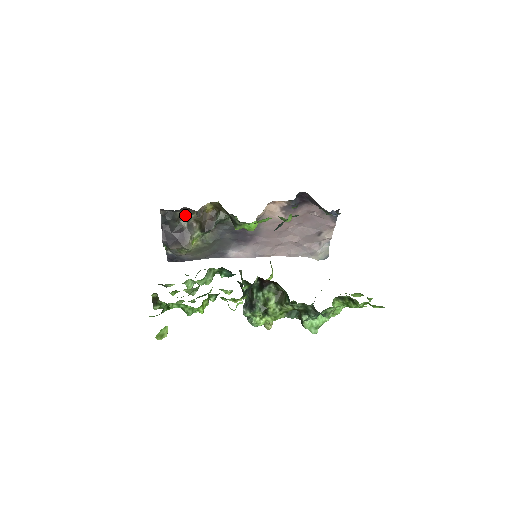
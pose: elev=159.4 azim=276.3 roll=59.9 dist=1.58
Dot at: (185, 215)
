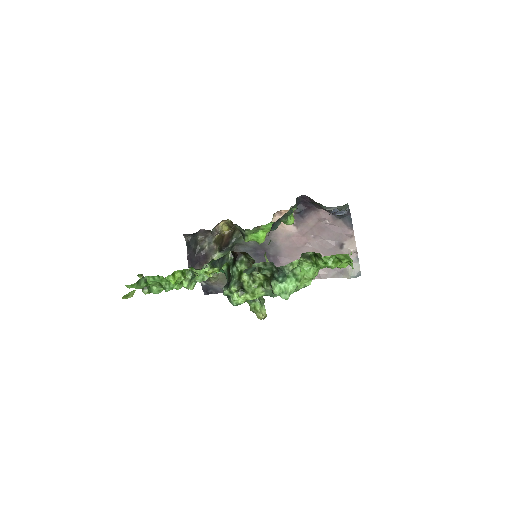
Dot at: (206, 239)
